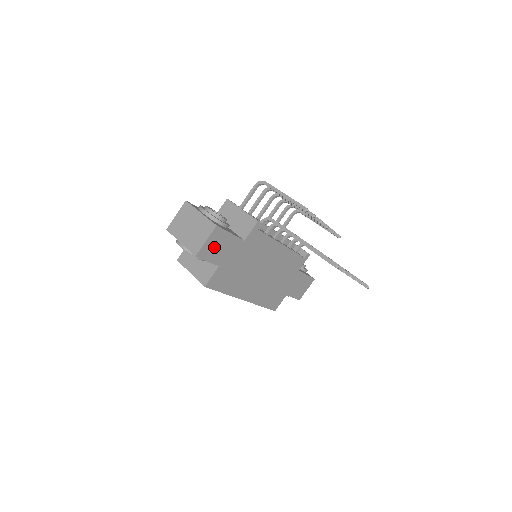
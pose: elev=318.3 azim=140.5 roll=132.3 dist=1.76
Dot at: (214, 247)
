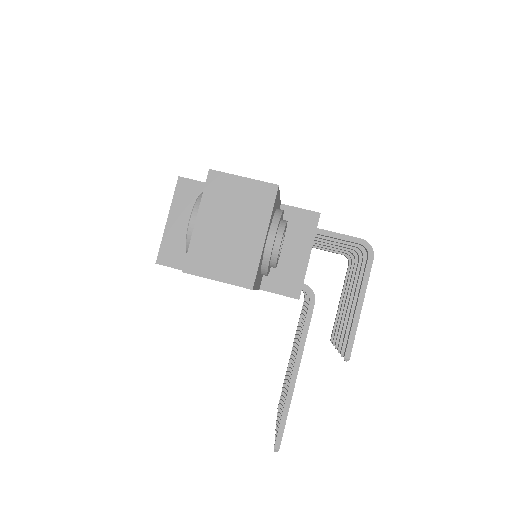
Dot at: occluded
